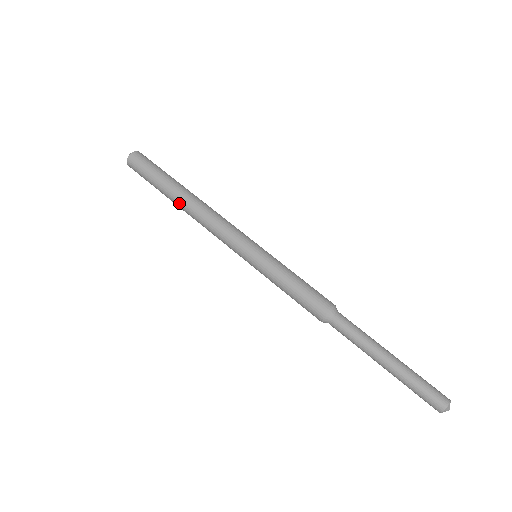
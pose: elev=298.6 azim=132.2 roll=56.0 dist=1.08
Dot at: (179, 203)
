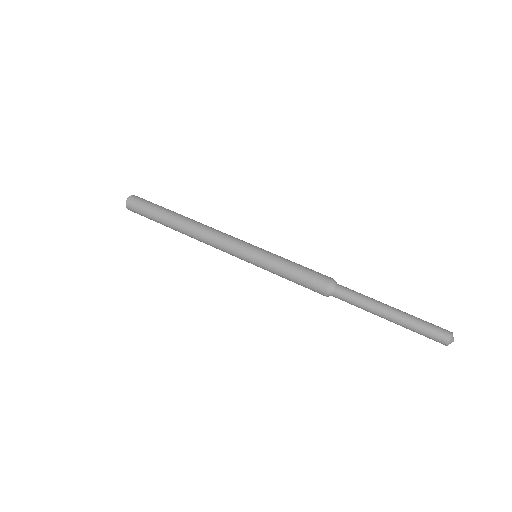
Dot at: (180, 223)
